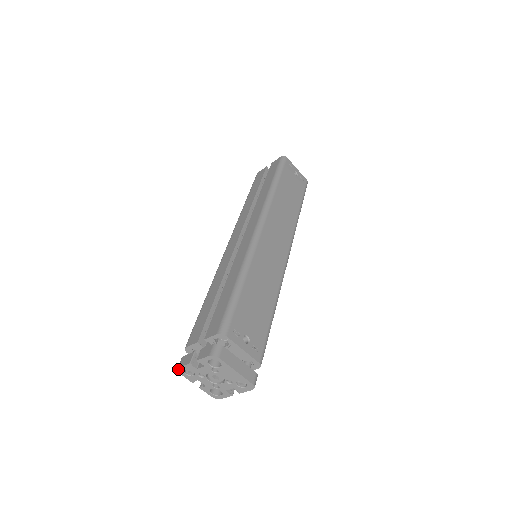
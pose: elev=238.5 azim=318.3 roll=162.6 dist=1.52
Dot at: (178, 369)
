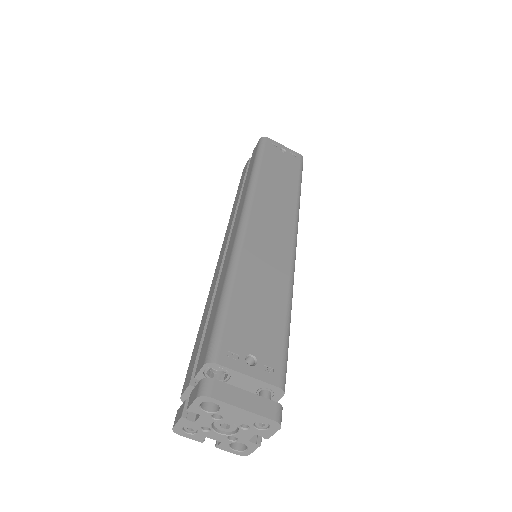
Dot at: (174, 430)
